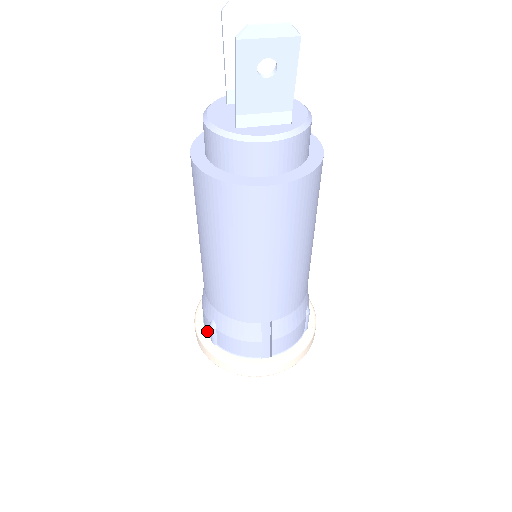
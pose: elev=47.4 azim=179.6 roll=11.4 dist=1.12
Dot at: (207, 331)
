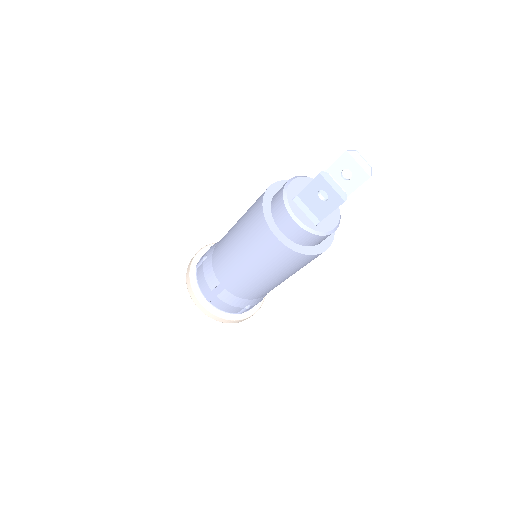
Dot at: occluded
